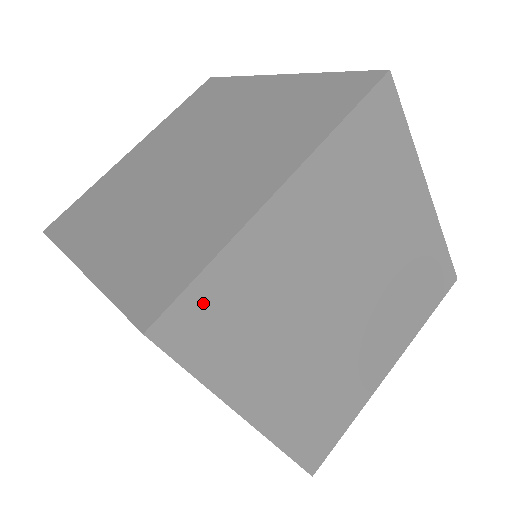
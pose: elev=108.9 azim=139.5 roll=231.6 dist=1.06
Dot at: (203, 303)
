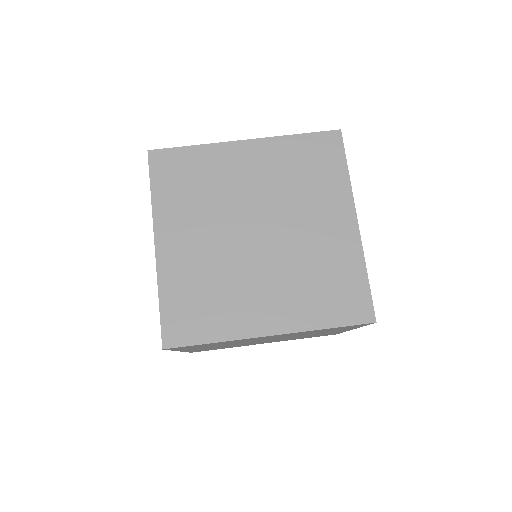
Dot at: occluded
